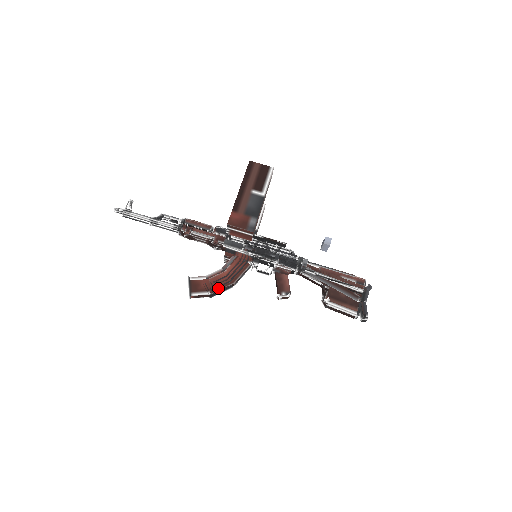
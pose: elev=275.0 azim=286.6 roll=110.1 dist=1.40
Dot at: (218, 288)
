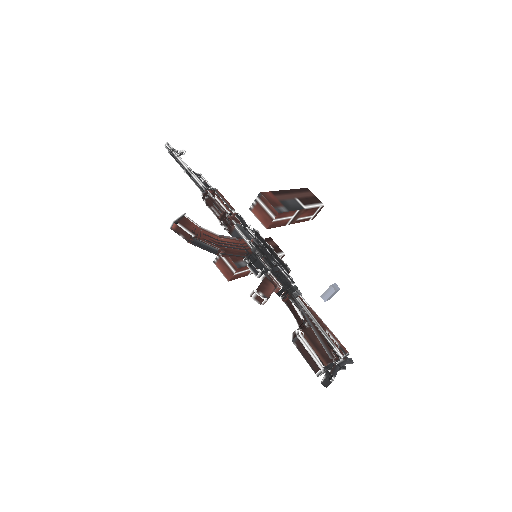
Dot at: (204, 240)
